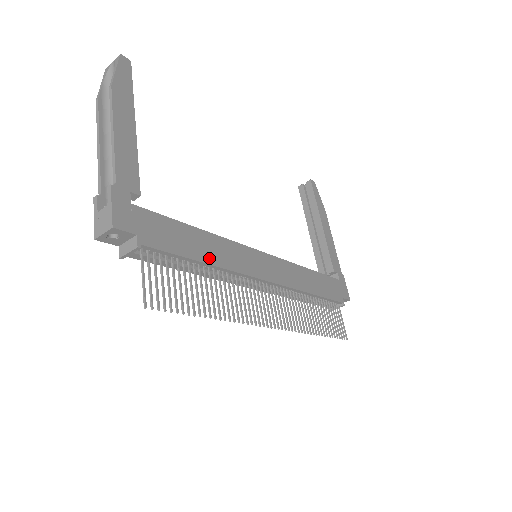
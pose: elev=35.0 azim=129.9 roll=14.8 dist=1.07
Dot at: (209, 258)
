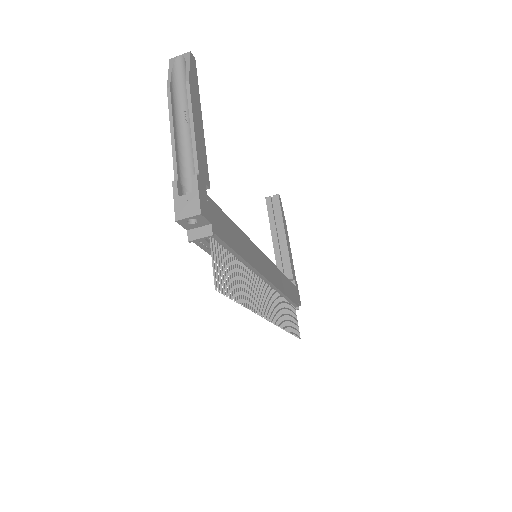
Dot at: (243, 253)
